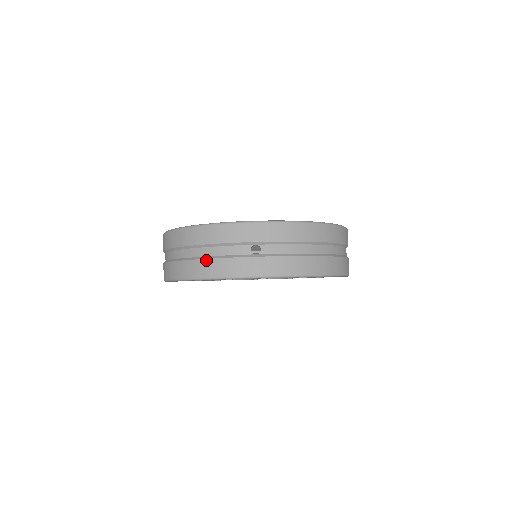
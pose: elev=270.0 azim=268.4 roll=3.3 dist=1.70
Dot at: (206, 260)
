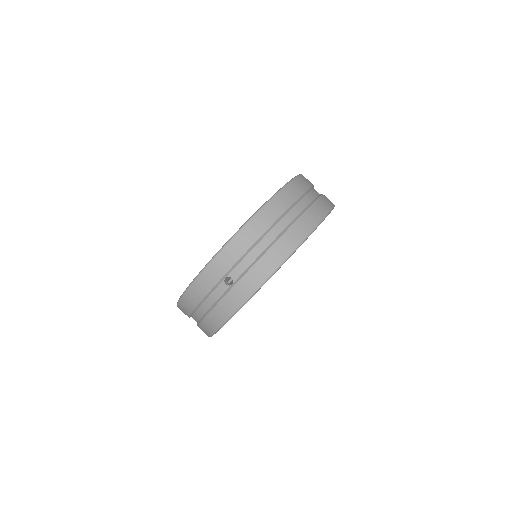
Dot at: (208, 315)
